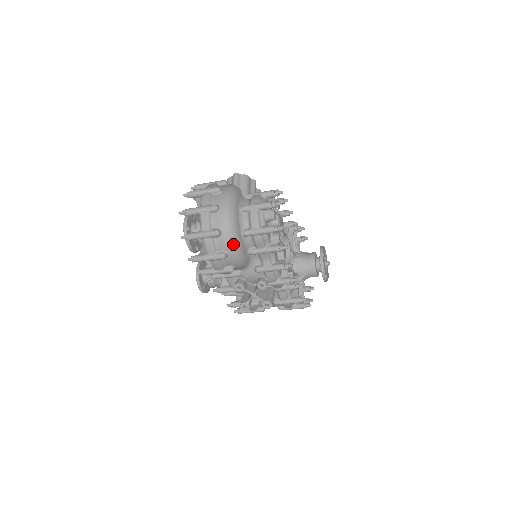
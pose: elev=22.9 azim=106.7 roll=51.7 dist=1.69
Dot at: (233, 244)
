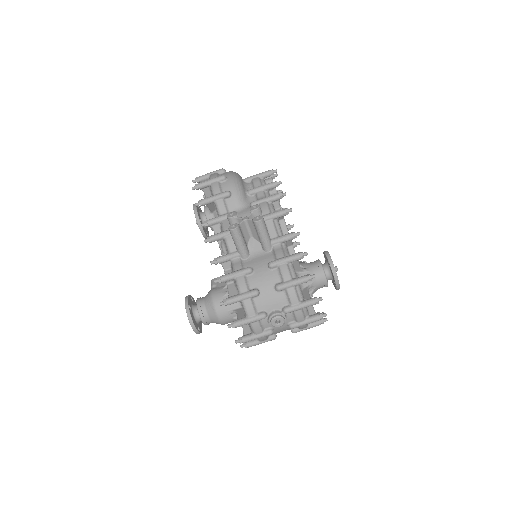
Dot at: (234, 175)
